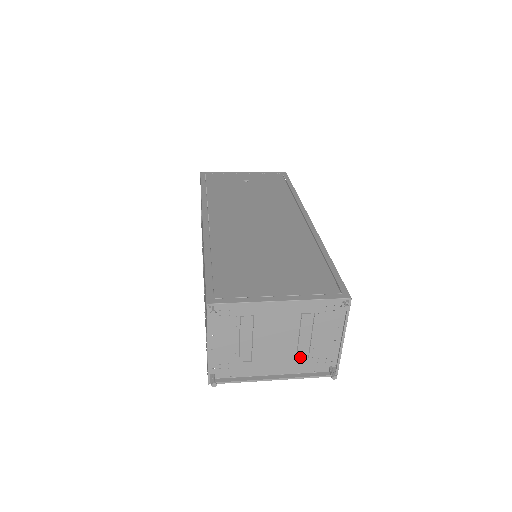
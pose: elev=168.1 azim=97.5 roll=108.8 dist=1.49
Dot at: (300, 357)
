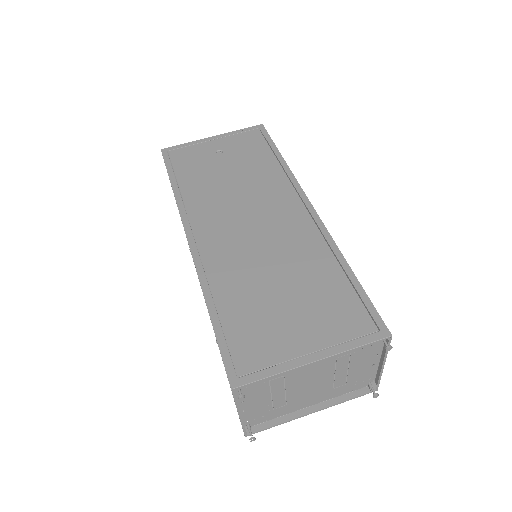
Dot at: (337, 386)
